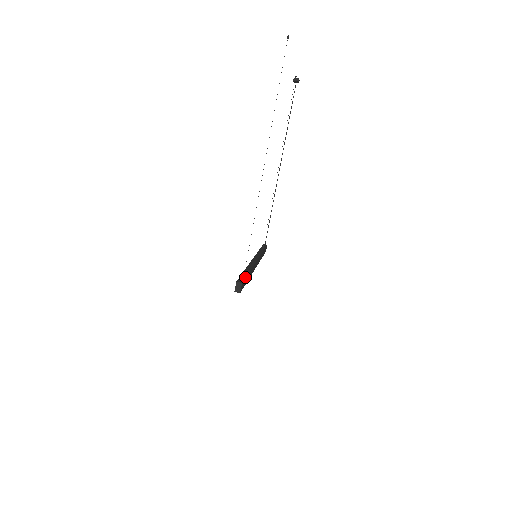
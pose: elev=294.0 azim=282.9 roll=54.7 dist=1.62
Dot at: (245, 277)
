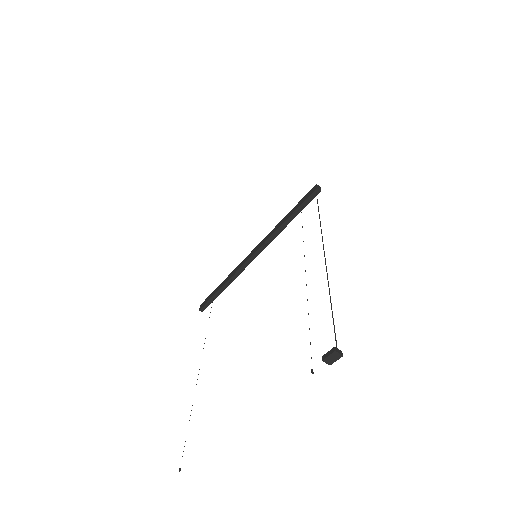
Dot at: occluded
